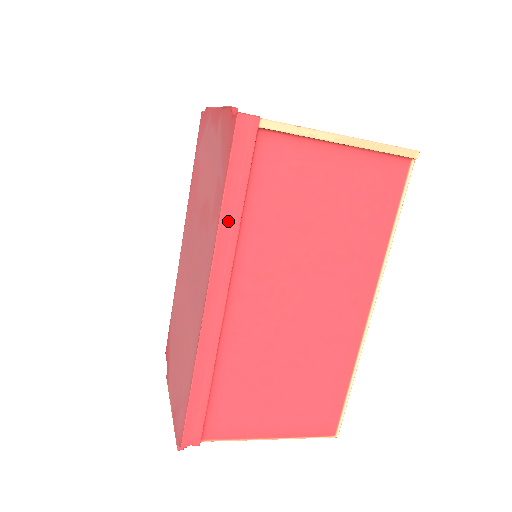
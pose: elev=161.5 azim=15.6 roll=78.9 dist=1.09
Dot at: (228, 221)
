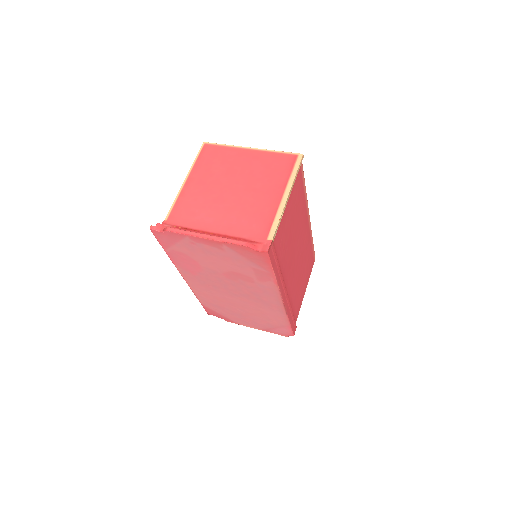
Dot at: (279, 278)
